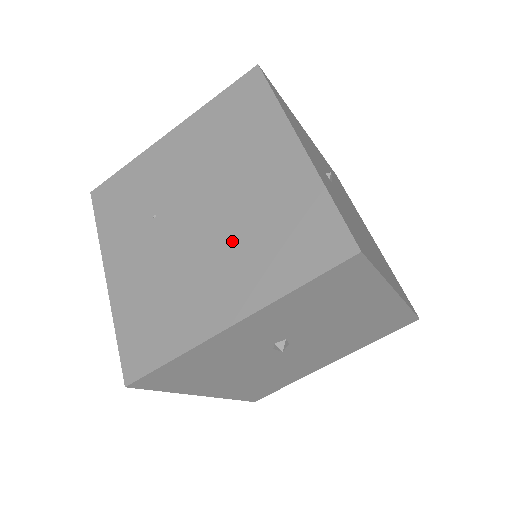
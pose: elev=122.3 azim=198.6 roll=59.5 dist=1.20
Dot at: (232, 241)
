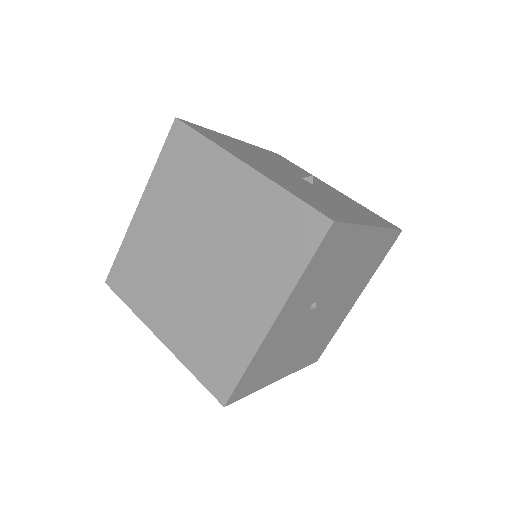
Dot at: (196, 305)
